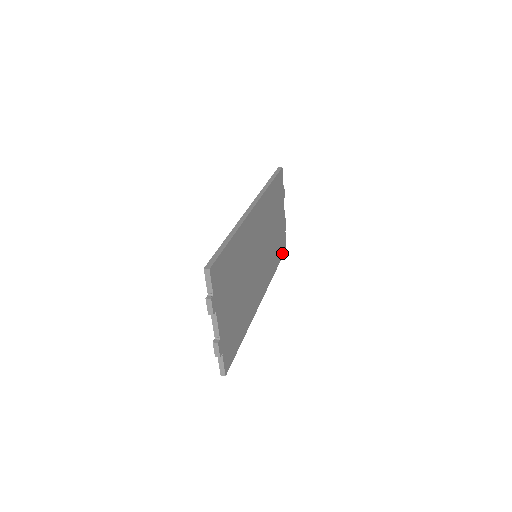
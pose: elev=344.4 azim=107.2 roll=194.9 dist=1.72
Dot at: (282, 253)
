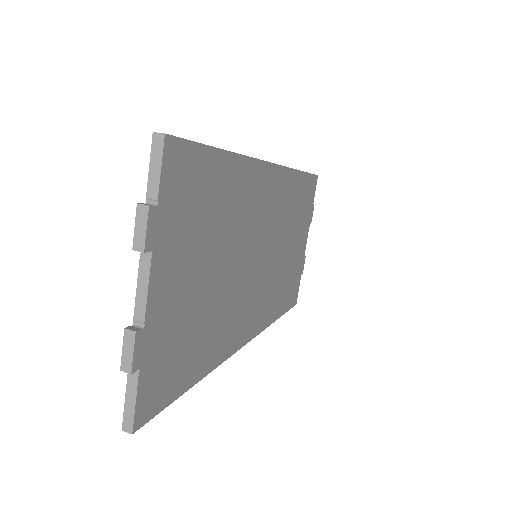
Dot at: (290, 304)
